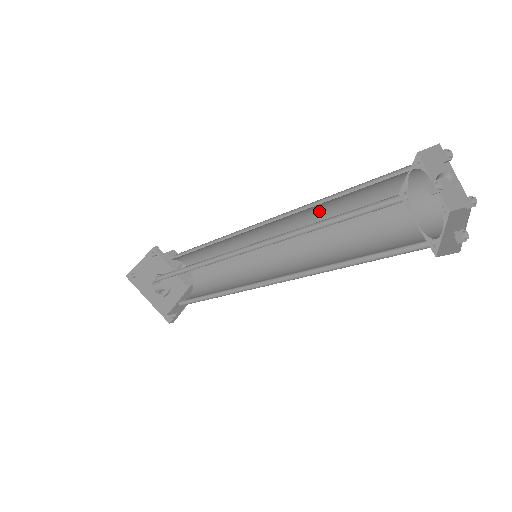
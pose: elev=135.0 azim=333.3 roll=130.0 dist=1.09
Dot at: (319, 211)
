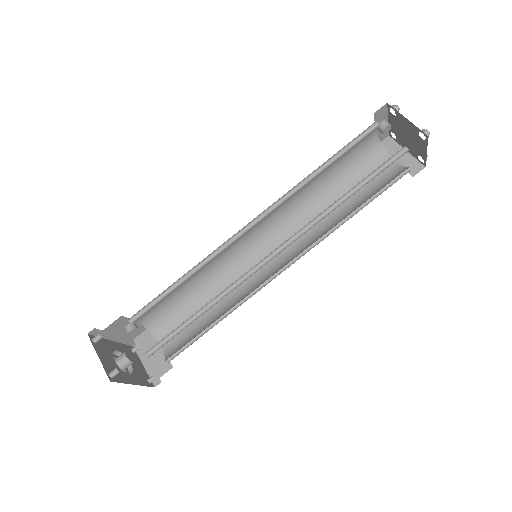
Dot at: (300, 188)
